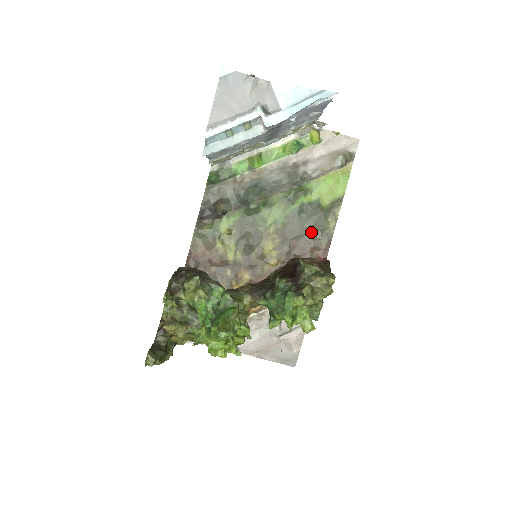
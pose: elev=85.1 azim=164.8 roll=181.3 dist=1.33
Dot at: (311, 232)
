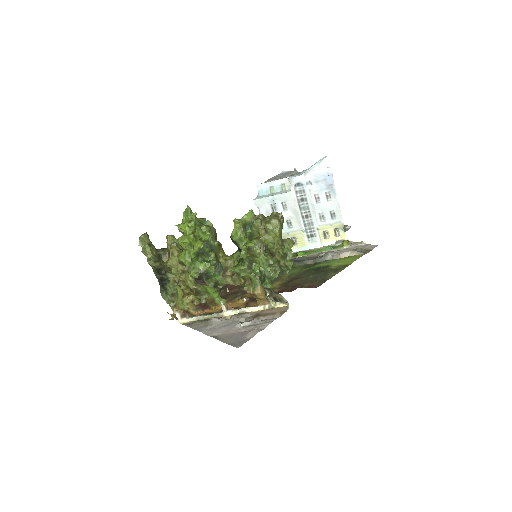
Dot at: (313, 278)
